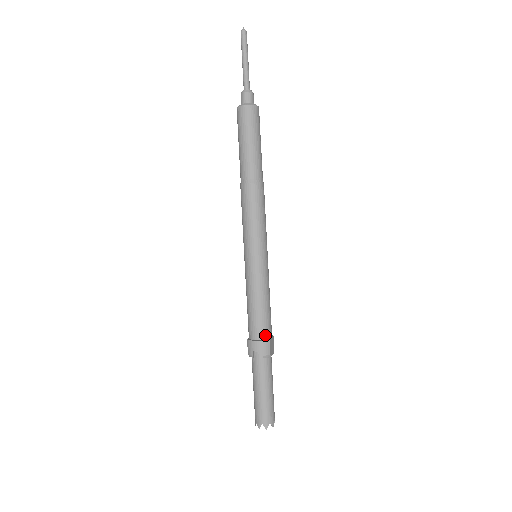
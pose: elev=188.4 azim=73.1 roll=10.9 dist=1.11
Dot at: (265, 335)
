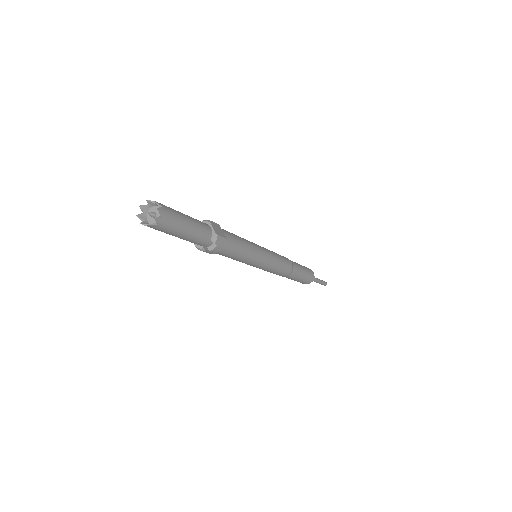
Dot at: occluded
